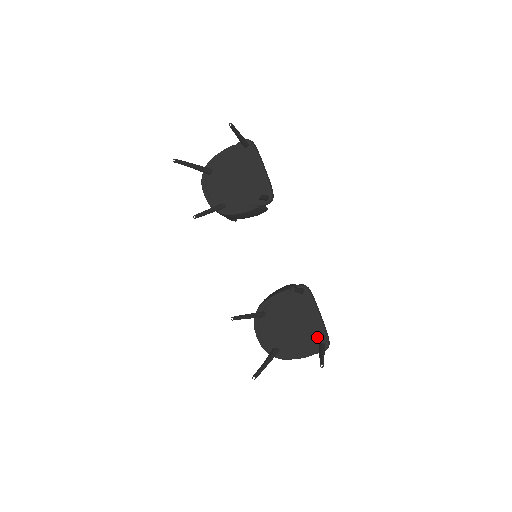
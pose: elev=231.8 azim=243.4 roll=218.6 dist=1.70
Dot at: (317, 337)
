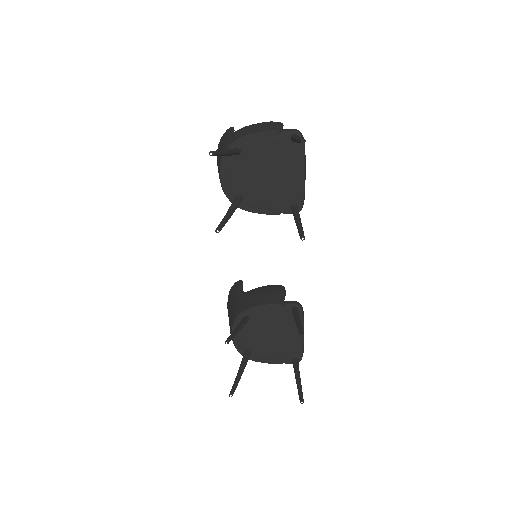
Dot at: (293, 352)
